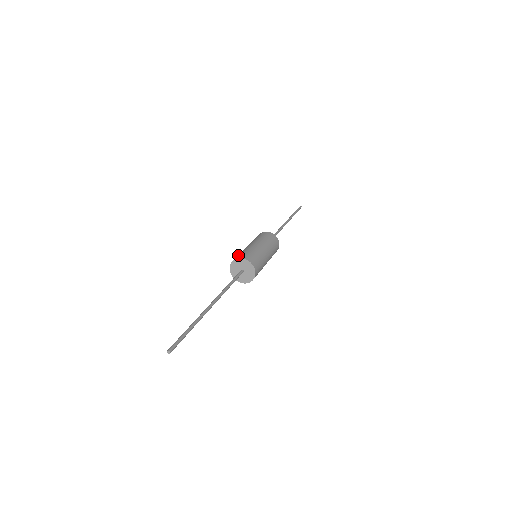
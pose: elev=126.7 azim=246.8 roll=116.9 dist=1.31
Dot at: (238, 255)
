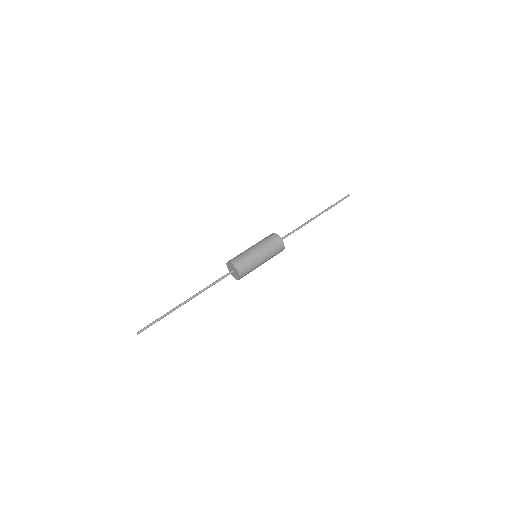
Dot at: (238, 258)
